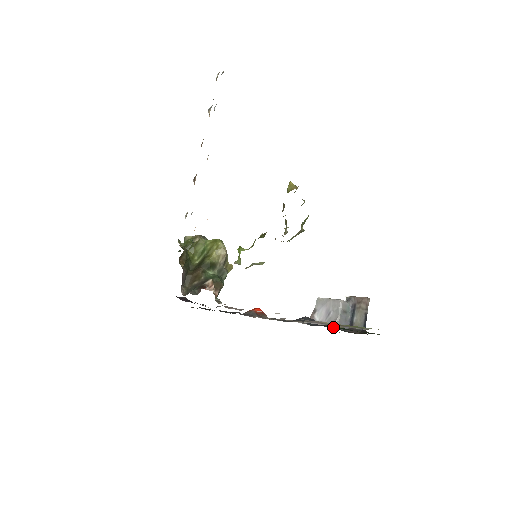
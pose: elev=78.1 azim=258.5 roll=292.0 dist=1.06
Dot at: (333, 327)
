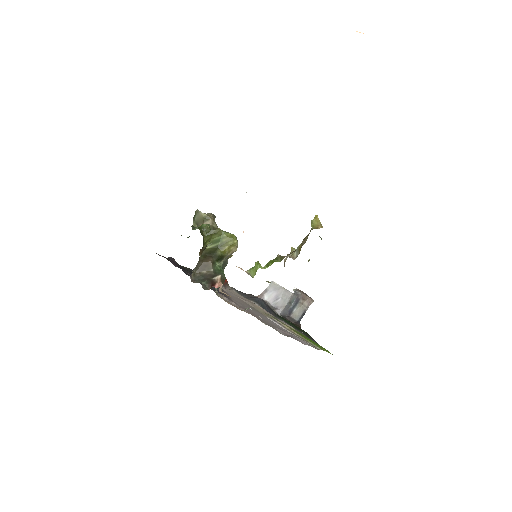
Dot at: (278, 313)
